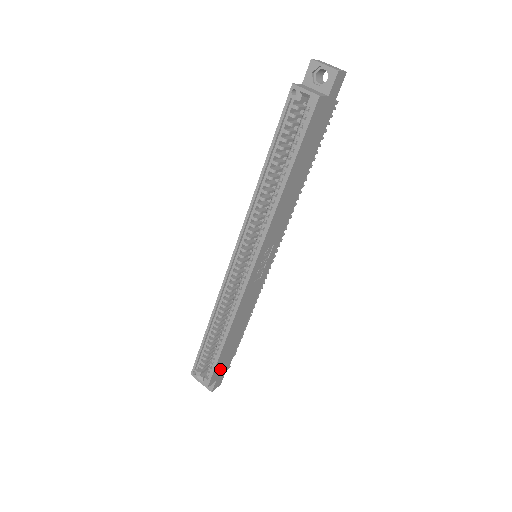
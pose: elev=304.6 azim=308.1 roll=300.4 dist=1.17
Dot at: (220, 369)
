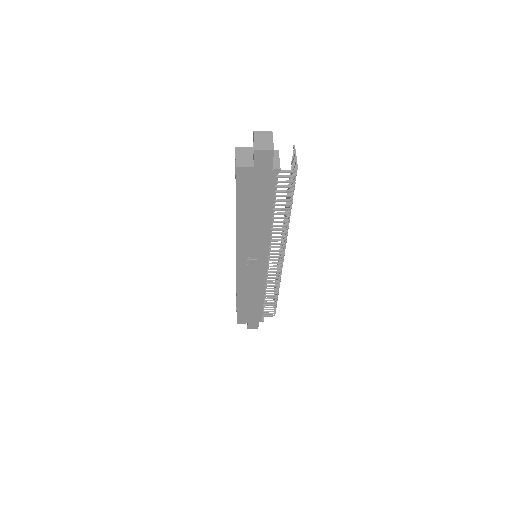
Dot at: (247, 317)
